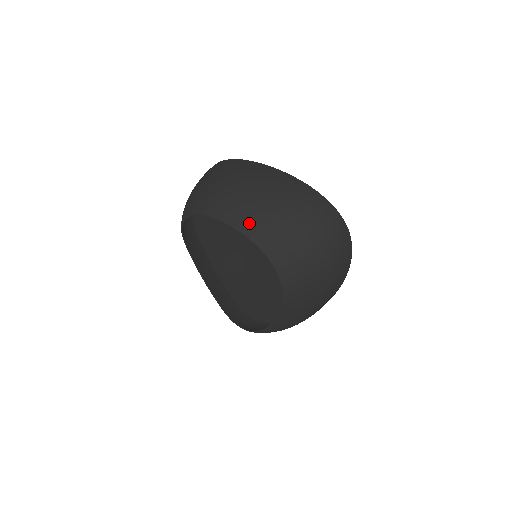
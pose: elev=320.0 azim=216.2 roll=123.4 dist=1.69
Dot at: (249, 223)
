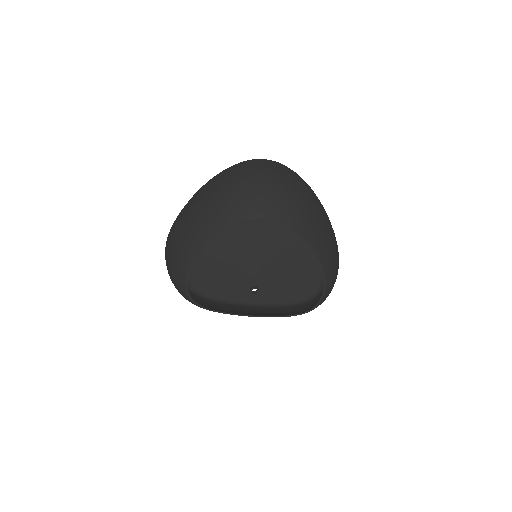
Dot at: (215, 224)
